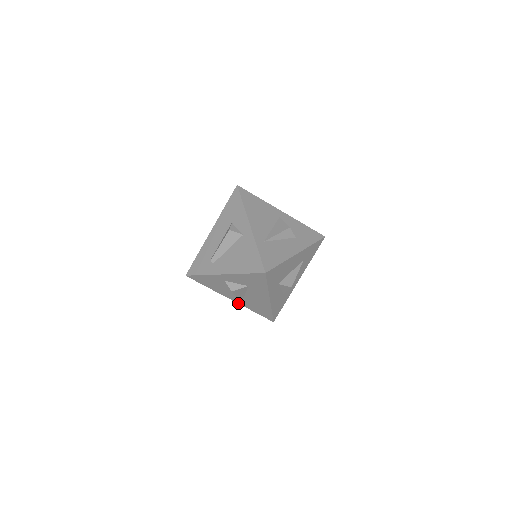
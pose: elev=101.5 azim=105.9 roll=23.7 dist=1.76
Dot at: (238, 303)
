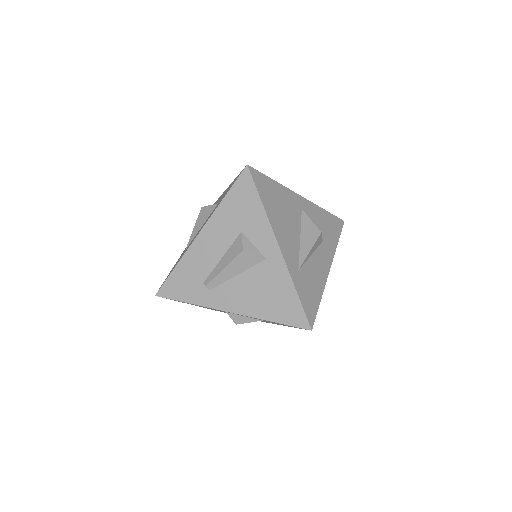
Dot at: occluded
